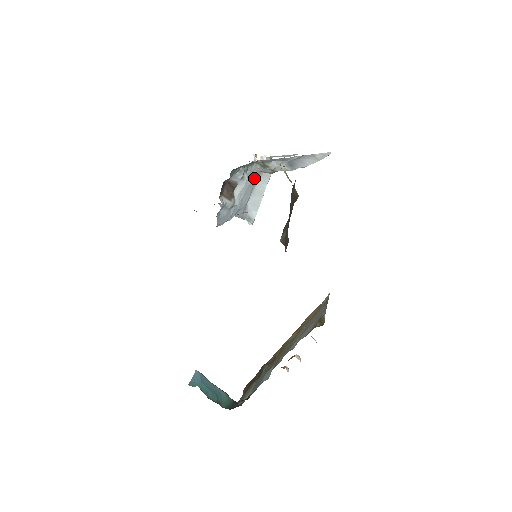
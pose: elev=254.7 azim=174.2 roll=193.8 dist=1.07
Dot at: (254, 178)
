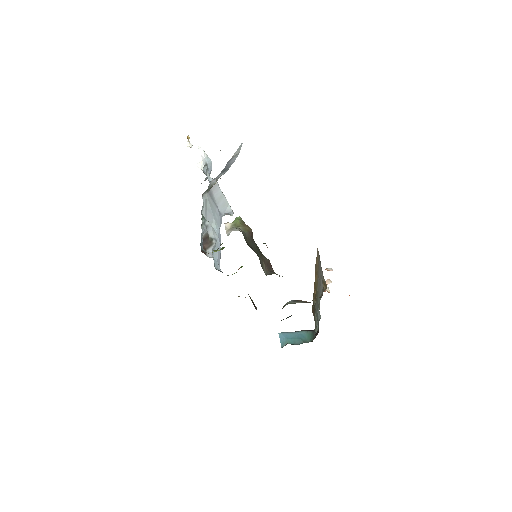
Dot at: (210, 199)
